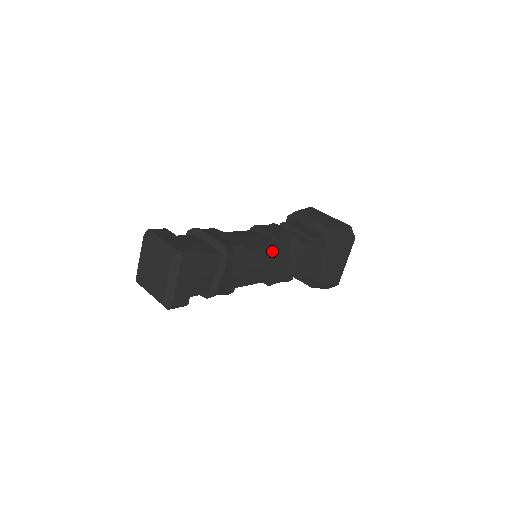
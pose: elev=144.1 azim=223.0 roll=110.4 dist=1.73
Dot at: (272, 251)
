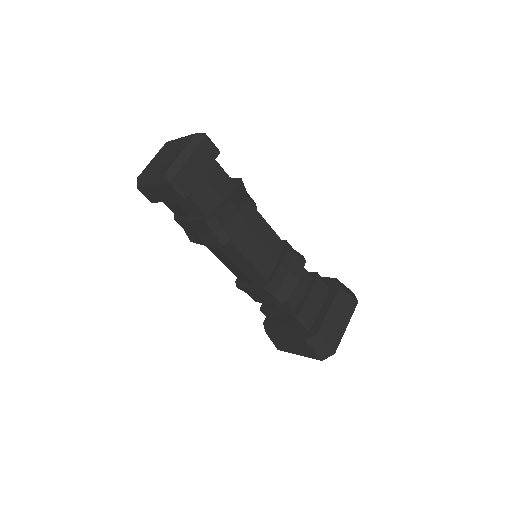
Dot at: (277, 242)
